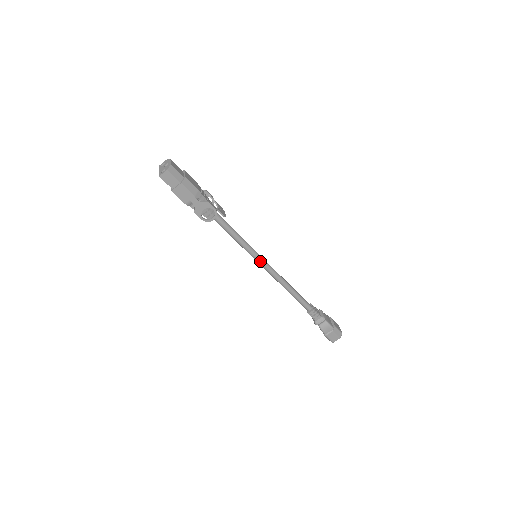
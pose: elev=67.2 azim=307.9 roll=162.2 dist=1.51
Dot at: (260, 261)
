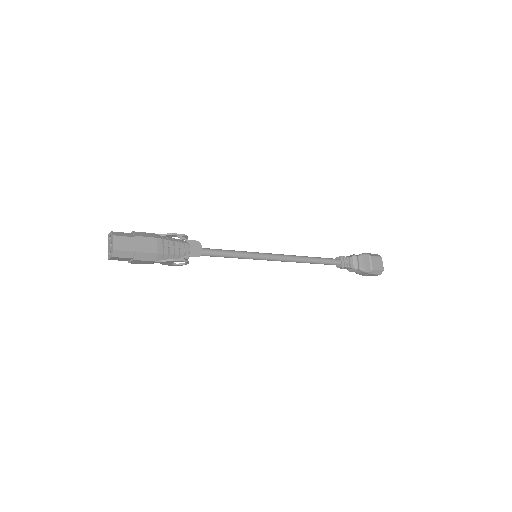
Dot at: occluded
